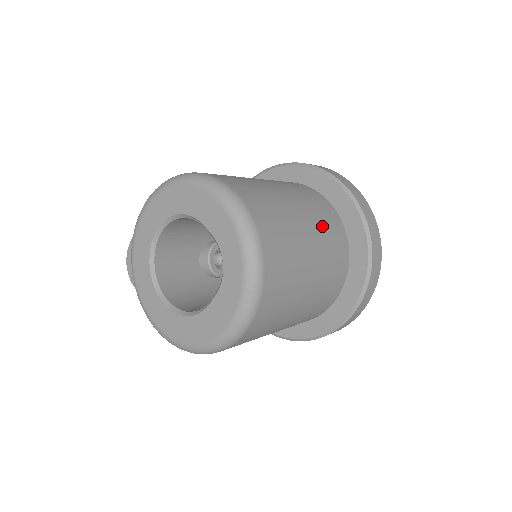
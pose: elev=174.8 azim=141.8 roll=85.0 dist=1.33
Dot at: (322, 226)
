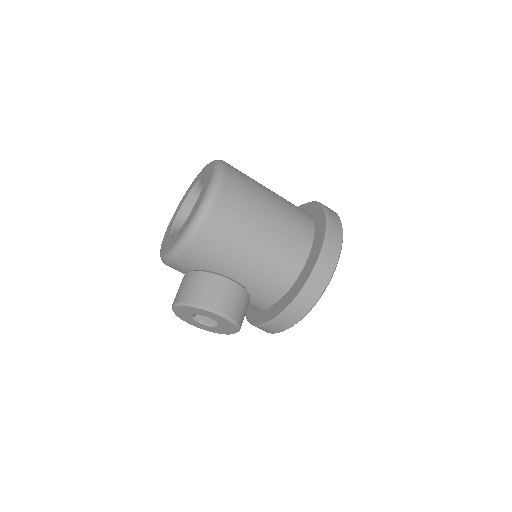
Dot at: occluded
